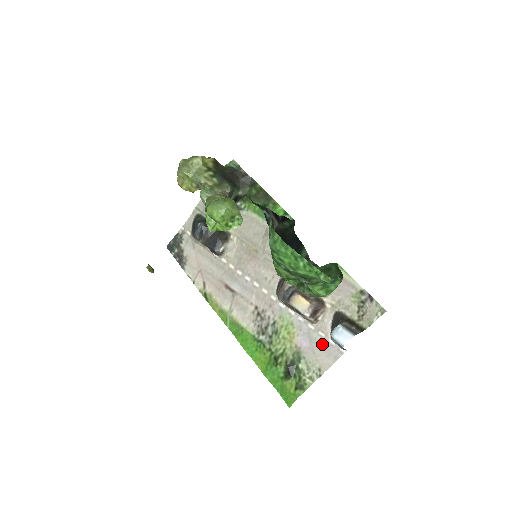
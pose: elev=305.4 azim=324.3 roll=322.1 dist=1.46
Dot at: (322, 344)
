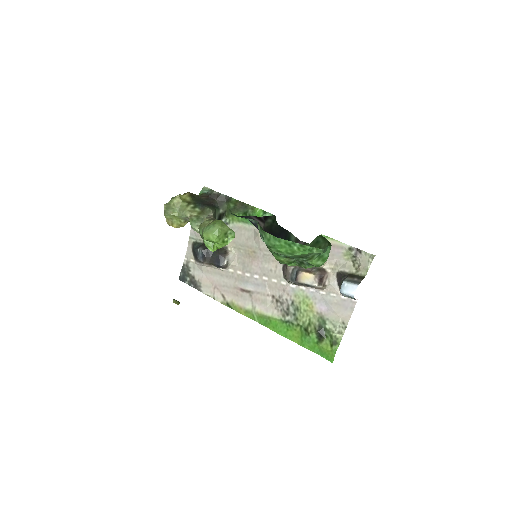
Dot at: (337, 302)
